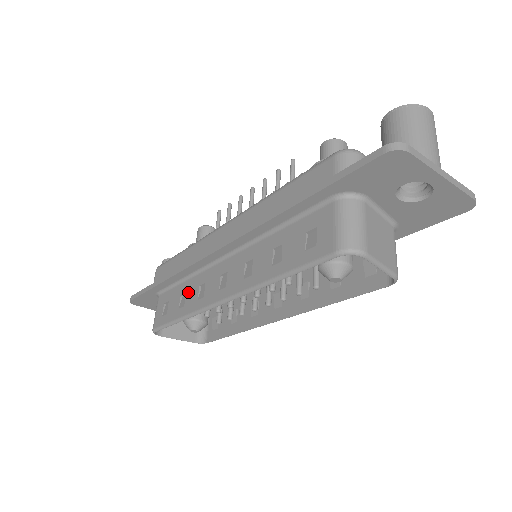
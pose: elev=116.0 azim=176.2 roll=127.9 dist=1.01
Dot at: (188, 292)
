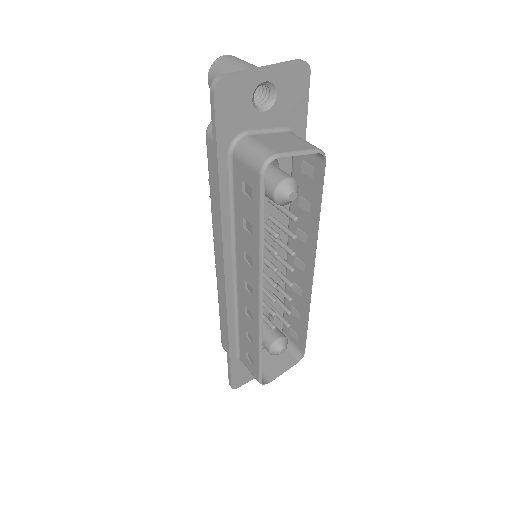
Dot at: (245, 327)
